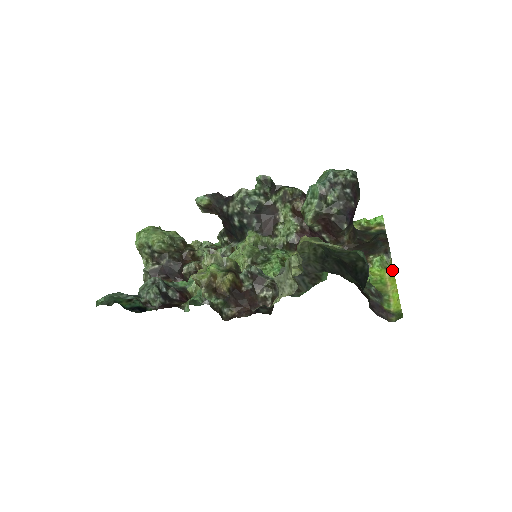
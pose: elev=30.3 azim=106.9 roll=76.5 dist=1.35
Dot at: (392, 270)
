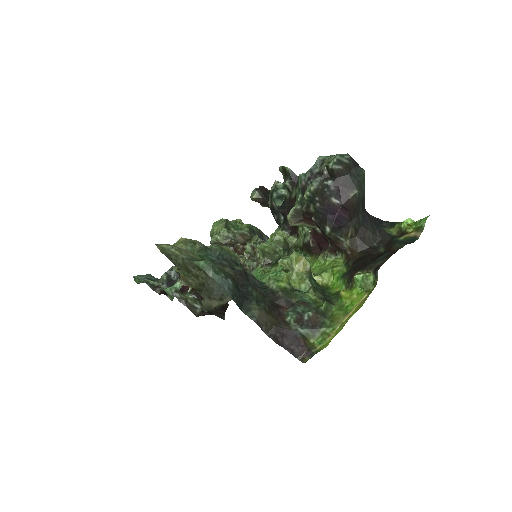
Dot at: (368, 295)
